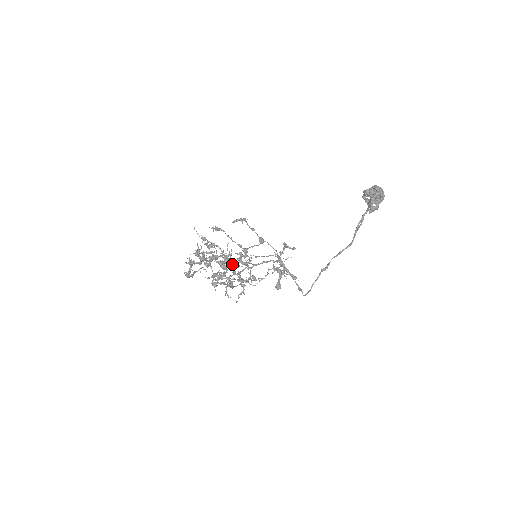
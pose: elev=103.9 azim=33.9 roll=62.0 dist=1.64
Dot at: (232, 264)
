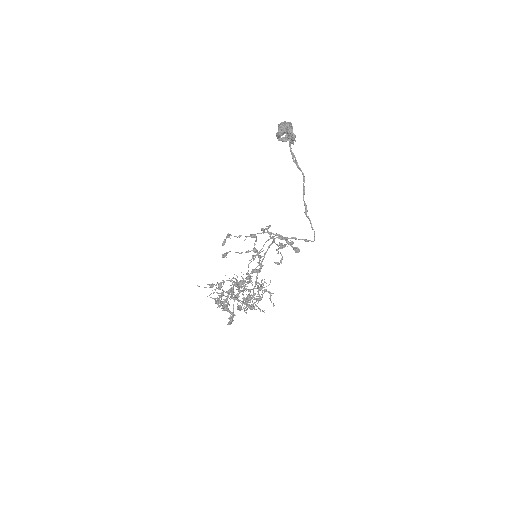
Dot at: (243, 285)
